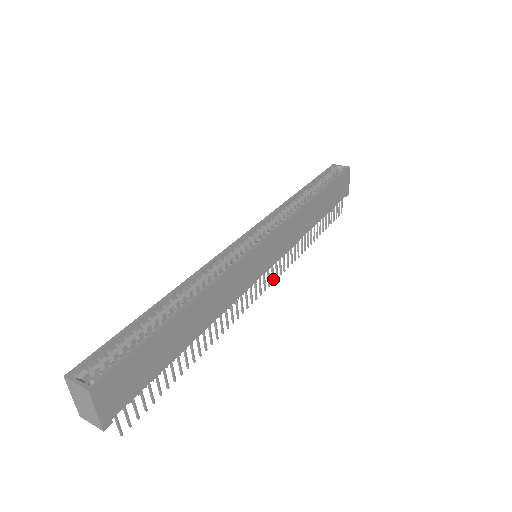
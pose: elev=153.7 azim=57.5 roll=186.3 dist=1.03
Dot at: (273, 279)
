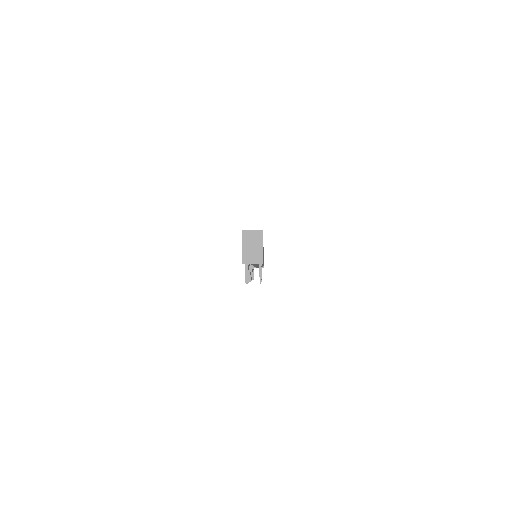
Dot at: occluded
